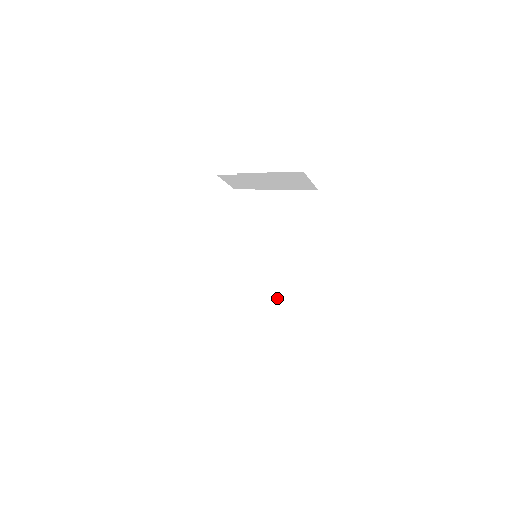
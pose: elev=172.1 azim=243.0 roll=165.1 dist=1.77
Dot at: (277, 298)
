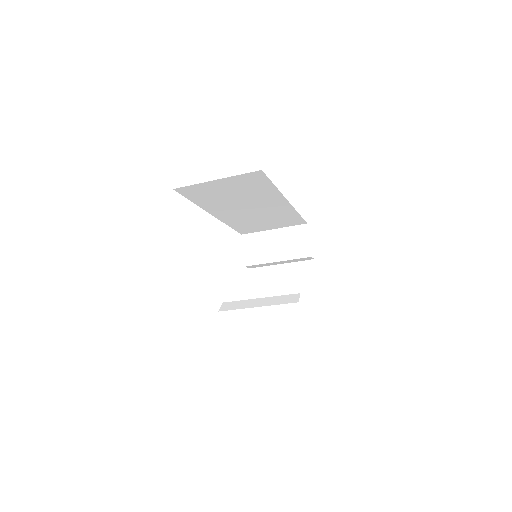
Dot at: occluded
